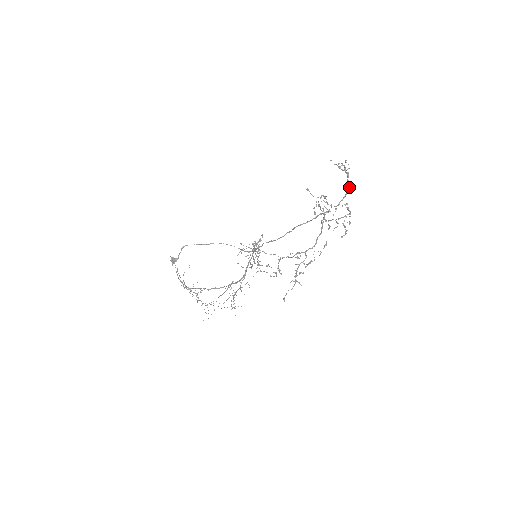
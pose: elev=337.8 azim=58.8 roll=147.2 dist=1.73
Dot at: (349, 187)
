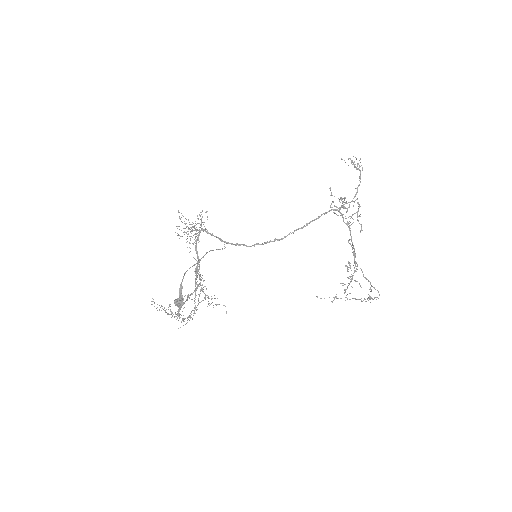
Dot at: occluded
